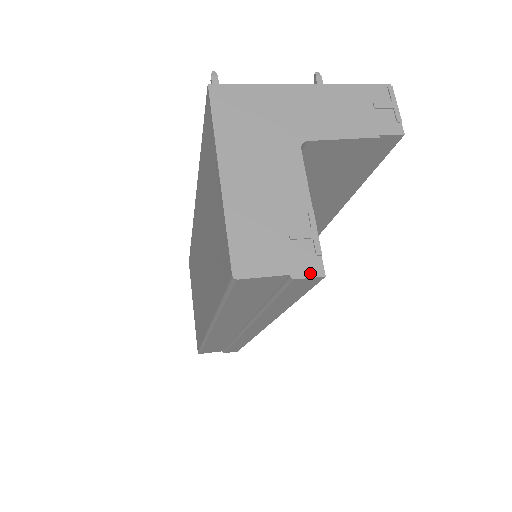
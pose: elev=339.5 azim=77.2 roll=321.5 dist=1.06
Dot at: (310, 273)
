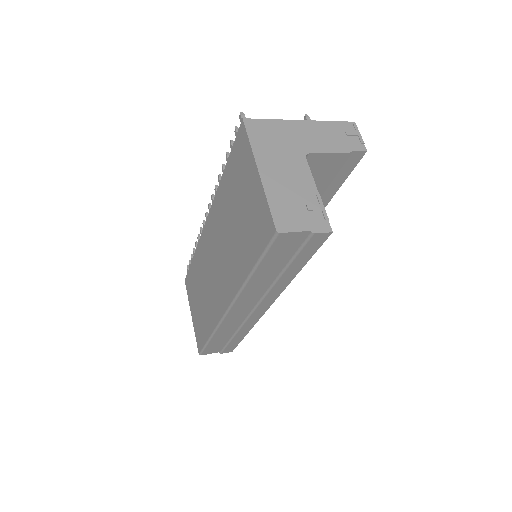
Dot at: (323, 230)
